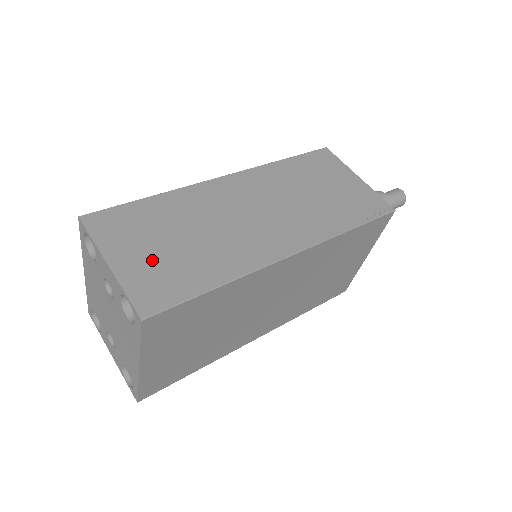
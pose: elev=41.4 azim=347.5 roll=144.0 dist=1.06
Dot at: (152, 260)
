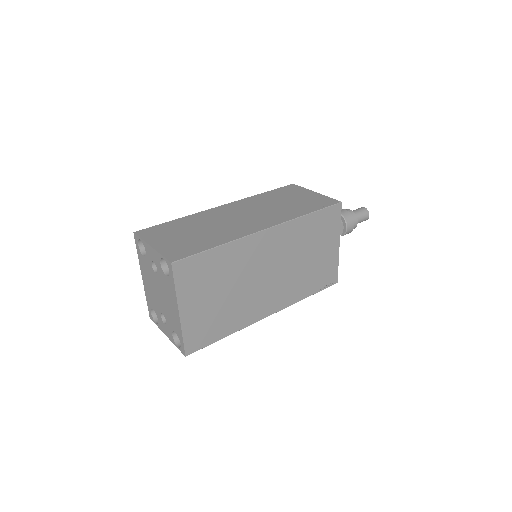
Dot at: (177, 242)
